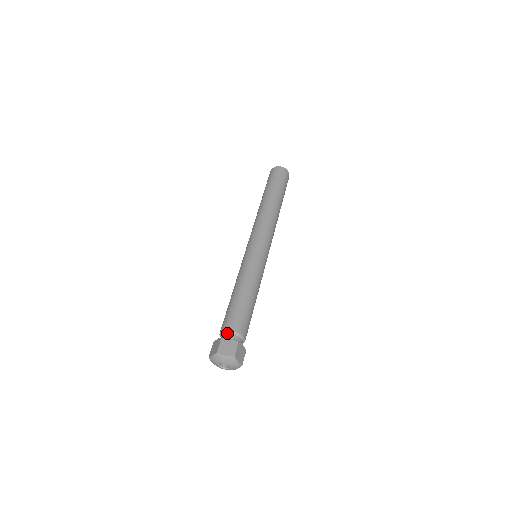
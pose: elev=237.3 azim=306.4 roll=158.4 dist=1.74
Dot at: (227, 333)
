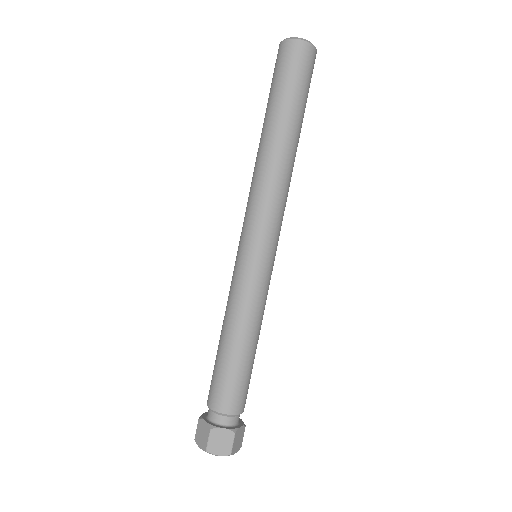
Dot at: (218, 414)
